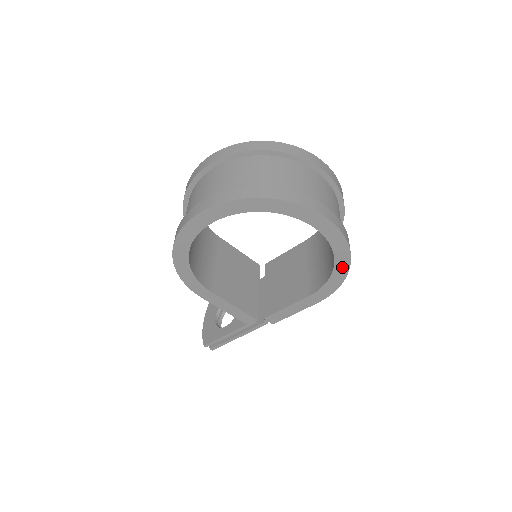
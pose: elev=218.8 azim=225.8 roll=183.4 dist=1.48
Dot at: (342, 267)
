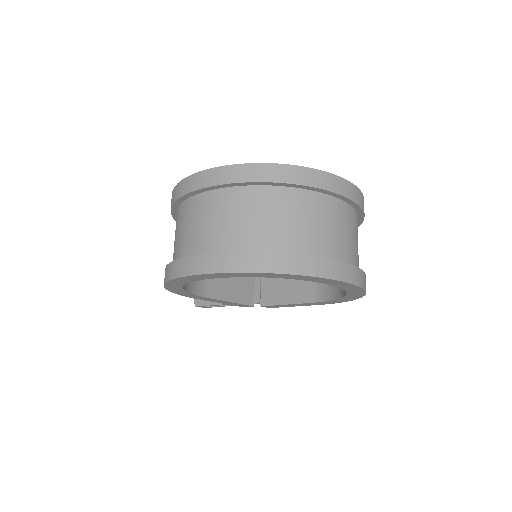
Dot at: (353, 297)
